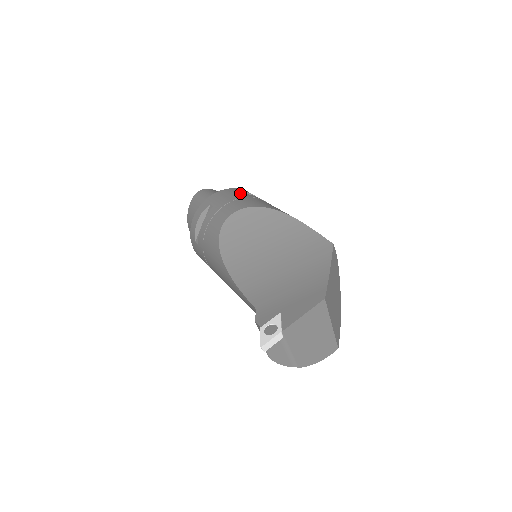
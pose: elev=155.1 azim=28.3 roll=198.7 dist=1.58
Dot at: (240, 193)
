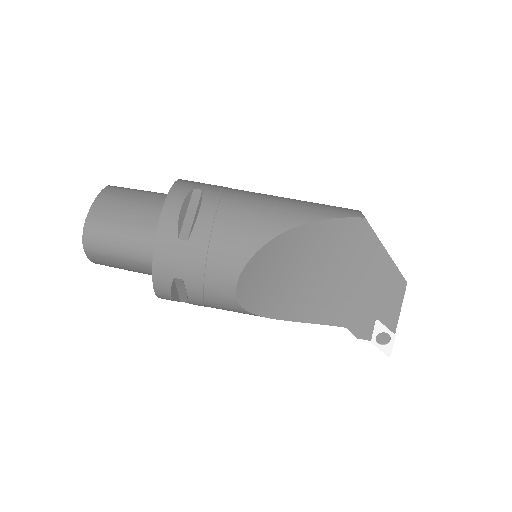
Dot at: (179, 227)
